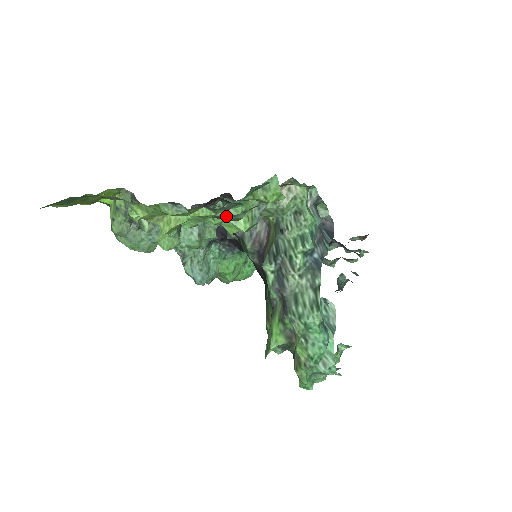
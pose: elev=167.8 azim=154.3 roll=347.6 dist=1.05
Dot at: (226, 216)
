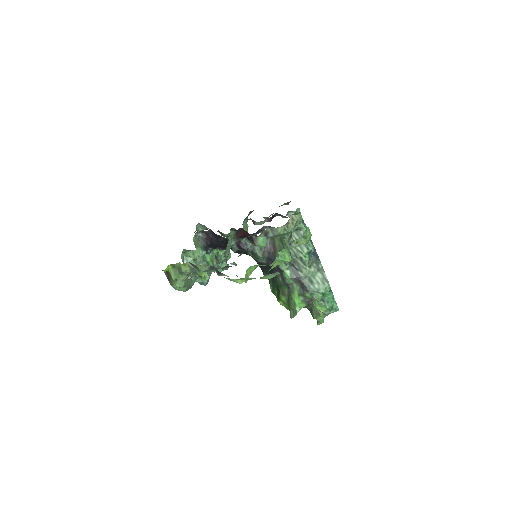
Dot at: (278, 258)
